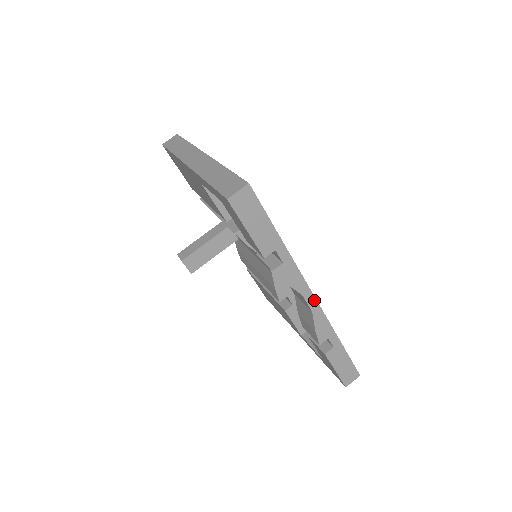
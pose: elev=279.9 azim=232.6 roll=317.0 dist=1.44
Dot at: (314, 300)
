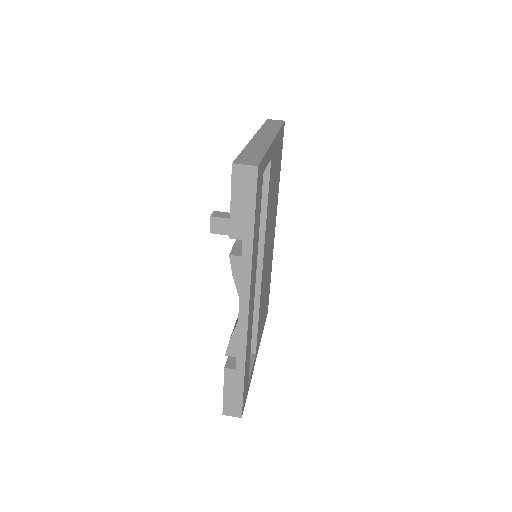
Dot at: (246, 313)
